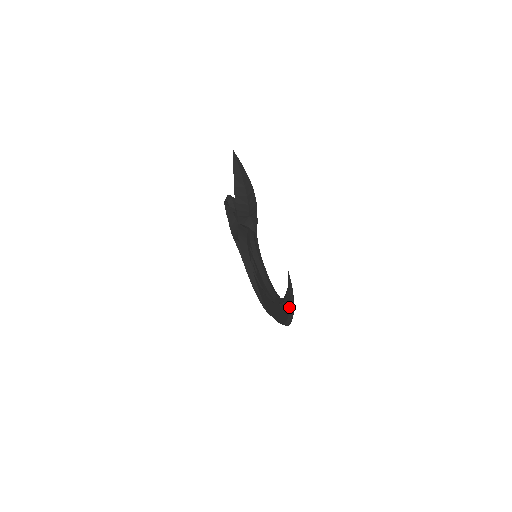
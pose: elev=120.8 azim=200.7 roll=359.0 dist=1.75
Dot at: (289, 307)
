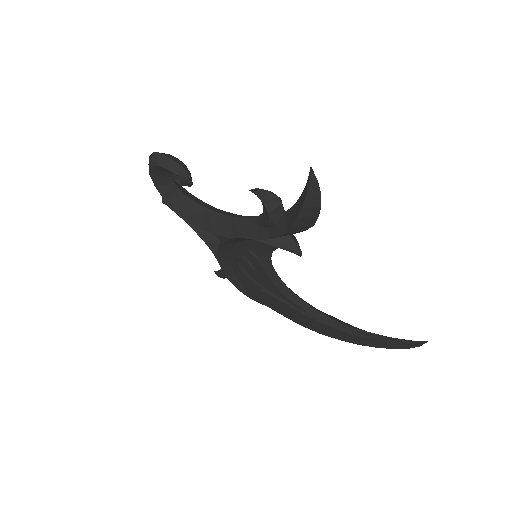
Dot at: (379, 347)
